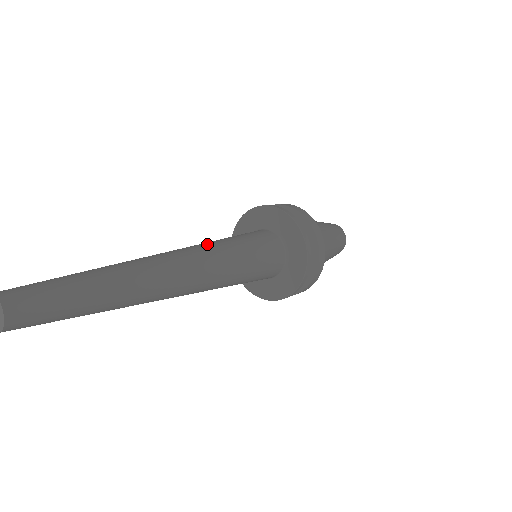
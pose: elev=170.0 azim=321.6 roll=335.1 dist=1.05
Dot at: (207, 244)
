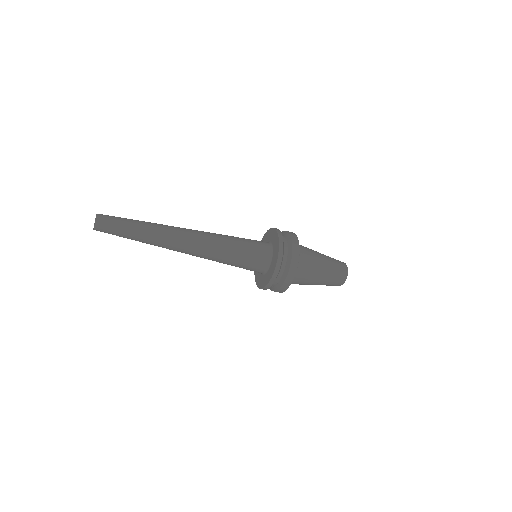
Dot at: occluded
